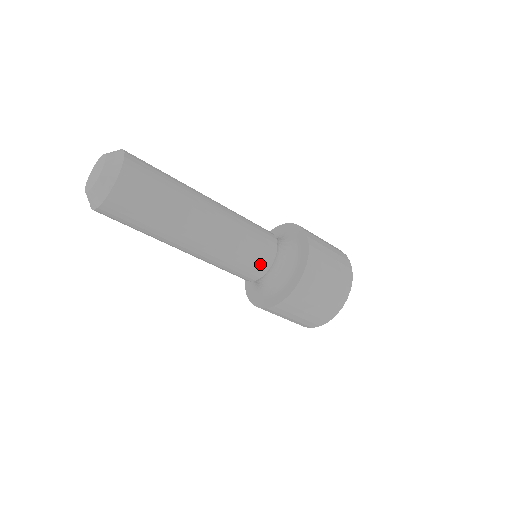
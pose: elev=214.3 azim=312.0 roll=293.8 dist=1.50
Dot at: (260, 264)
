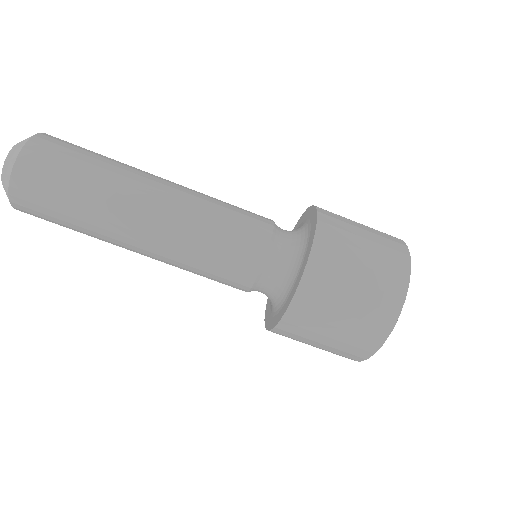
Dot at: (257, 220)
